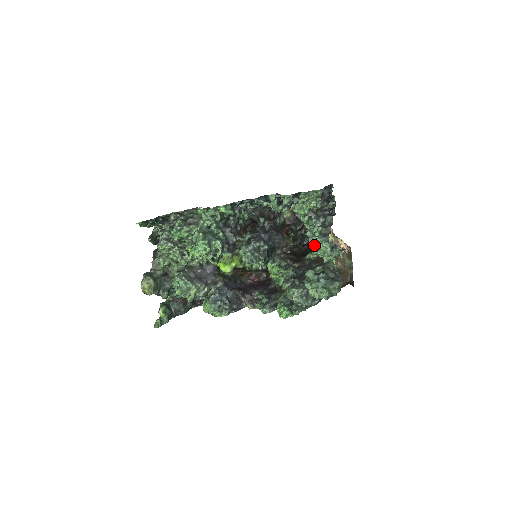
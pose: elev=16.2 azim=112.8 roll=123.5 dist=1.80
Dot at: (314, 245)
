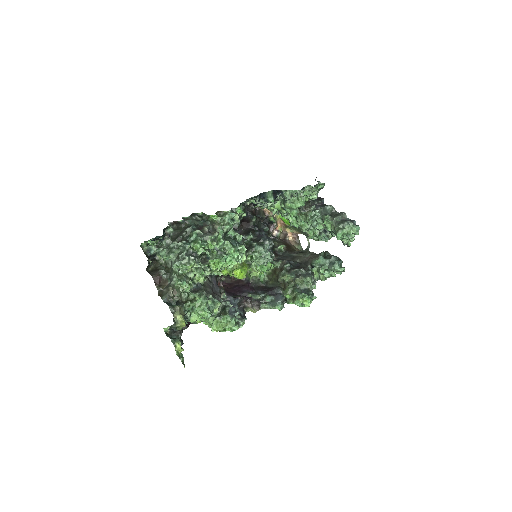
Dot at: (343, 231)
